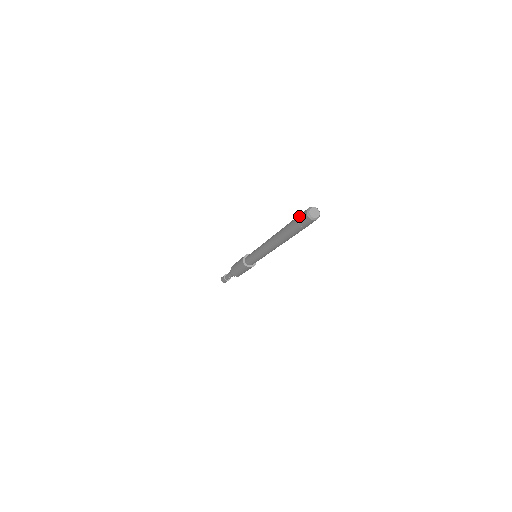
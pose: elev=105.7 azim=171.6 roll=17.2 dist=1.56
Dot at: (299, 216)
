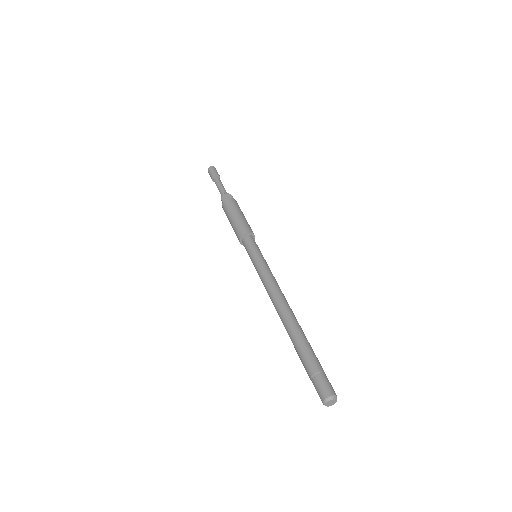
Dot at: (321, 377)
